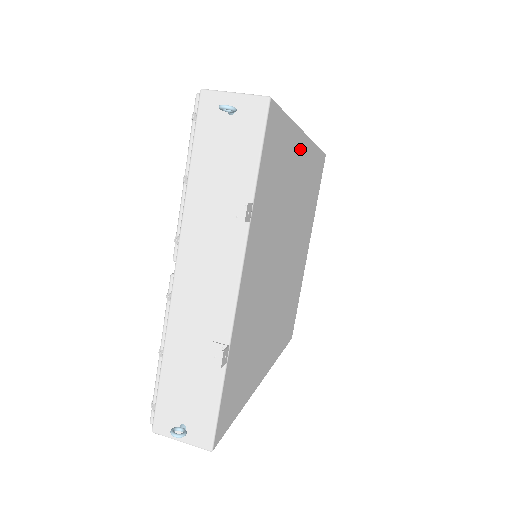
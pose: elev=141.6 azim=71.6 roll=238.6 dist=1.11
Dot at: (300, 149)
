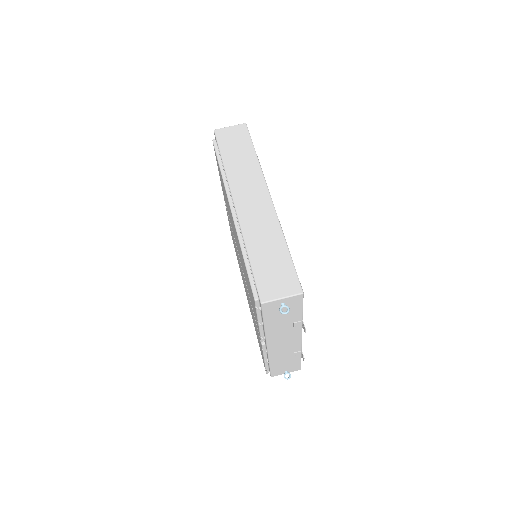
Dot at: occluded
